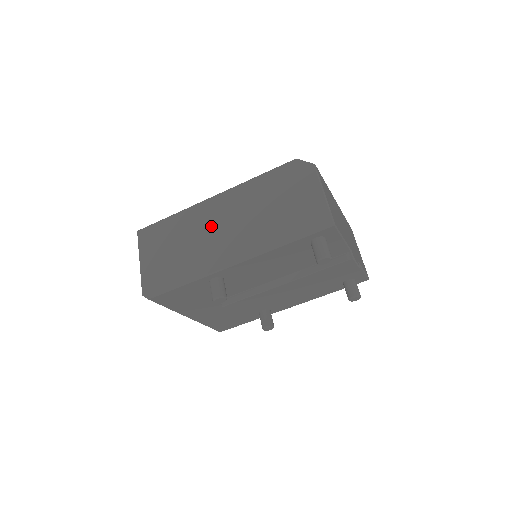
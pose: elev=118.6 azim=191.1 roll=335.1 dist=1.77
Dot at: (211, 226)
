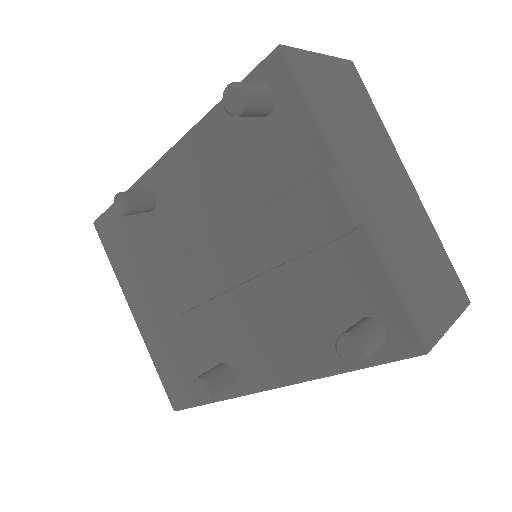
Dot at: occluded
